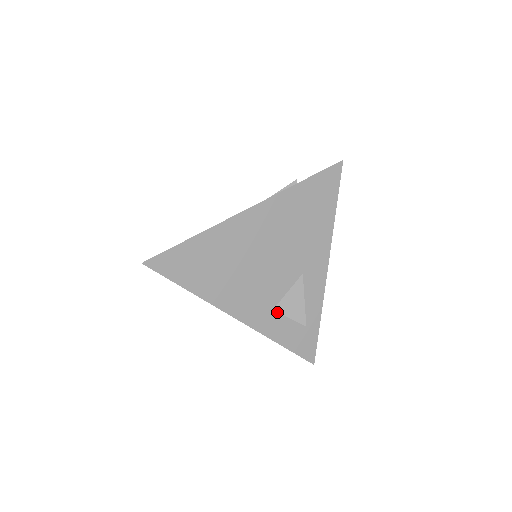
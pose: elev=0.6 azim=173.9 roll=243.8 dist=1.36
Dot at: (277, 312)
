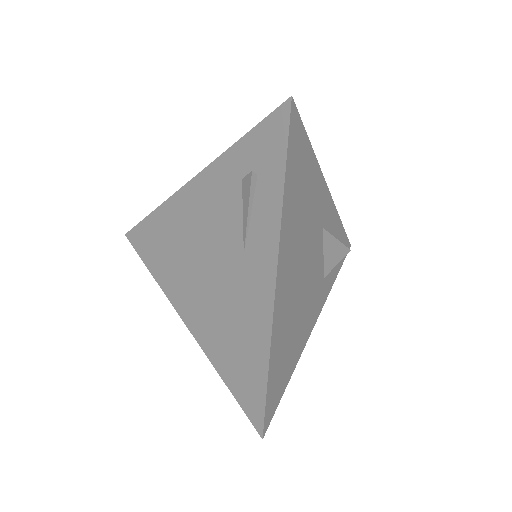
Dot at: occluded
